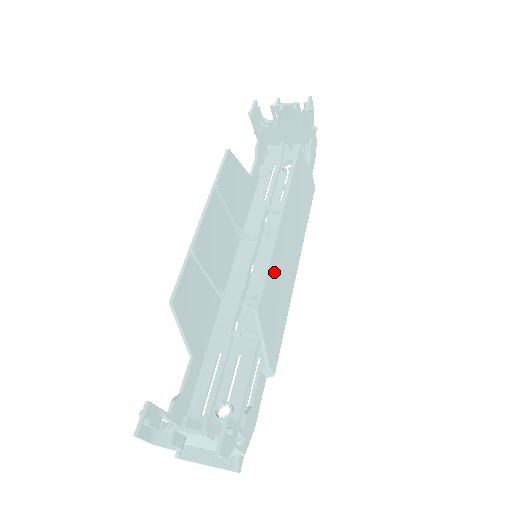
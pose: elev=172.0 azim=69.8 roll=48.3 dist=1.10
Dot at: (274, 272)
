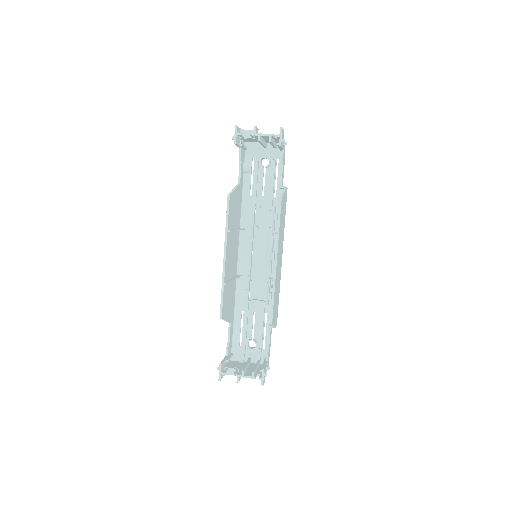
Dot at: (275, 291)
